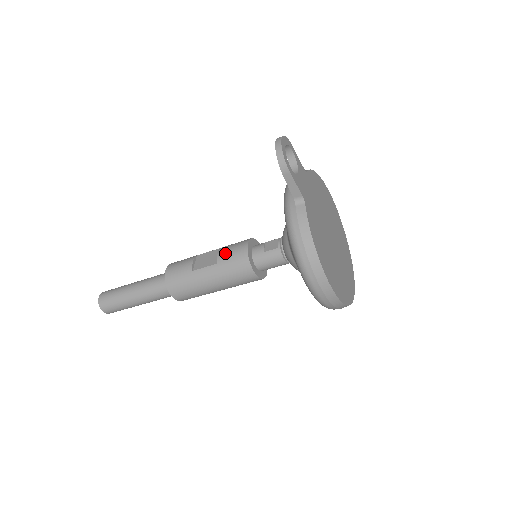
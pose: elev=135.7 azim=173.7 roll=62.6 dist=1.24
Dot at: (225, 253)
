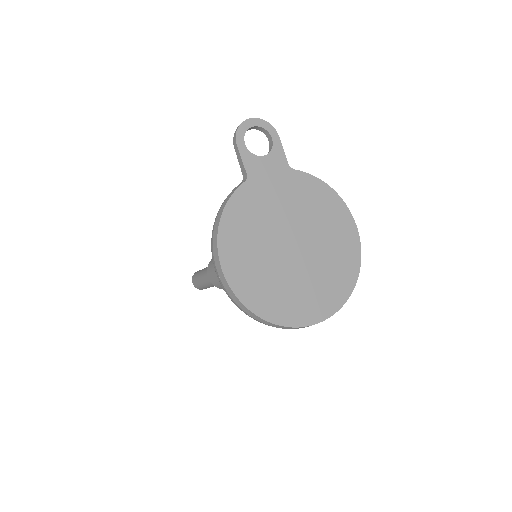
Dot at: occluded
